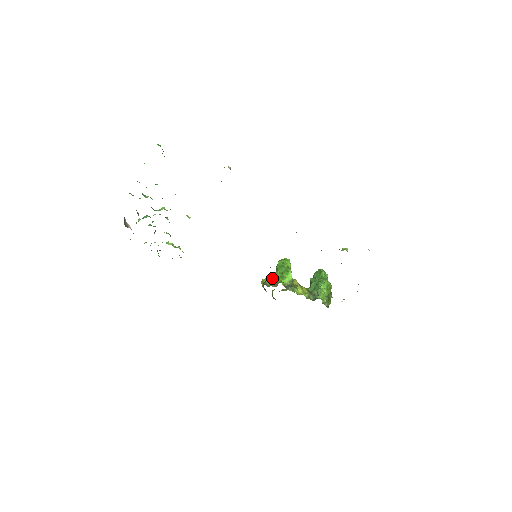
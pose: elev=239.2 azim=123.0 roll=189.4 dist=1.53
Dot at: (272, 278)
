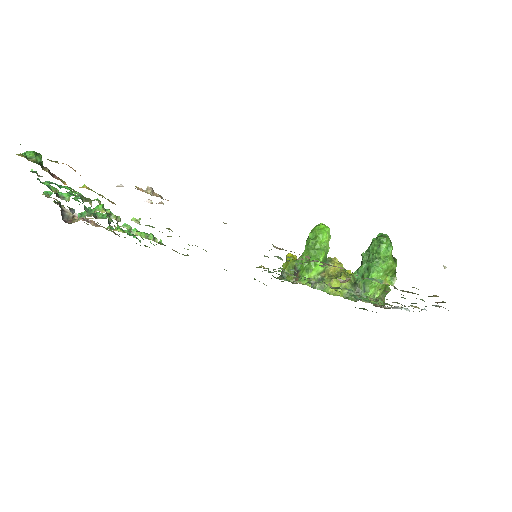
Dot at: (293, 267)
